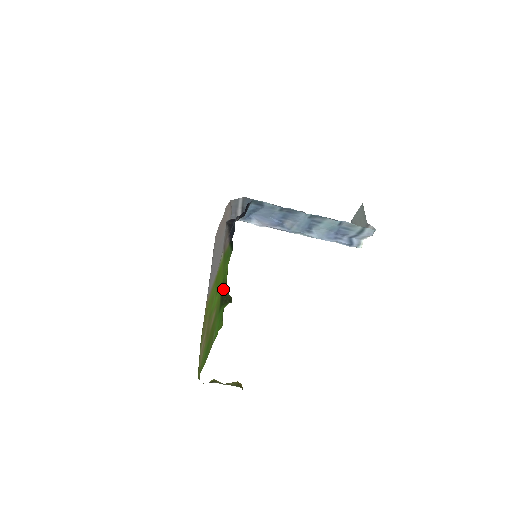
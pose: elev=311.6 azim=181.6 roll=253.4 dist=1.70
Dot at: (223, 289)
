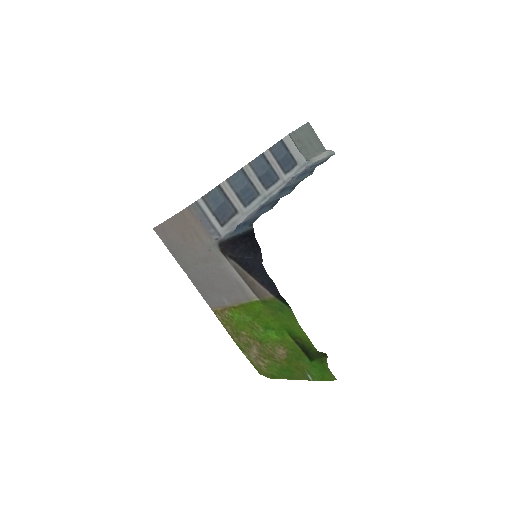
Dot at: (304, 345)
